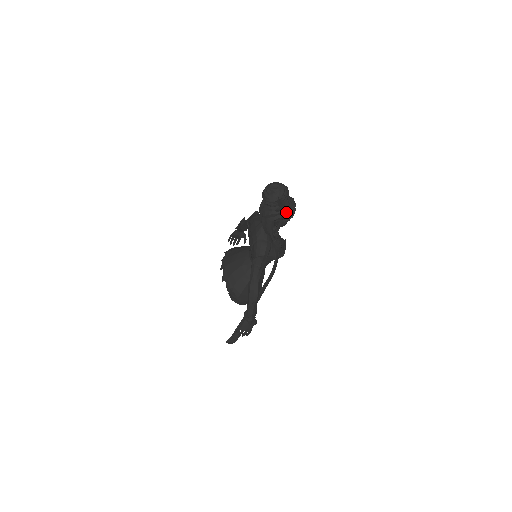
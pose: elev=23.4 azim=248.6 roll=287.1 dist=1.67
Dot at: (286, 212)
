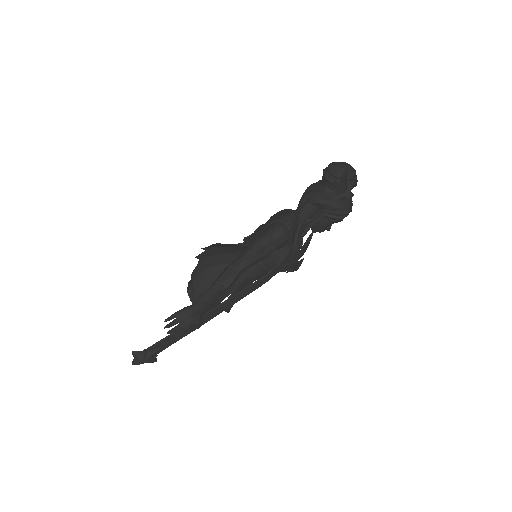
Dot at: (339, 204)
